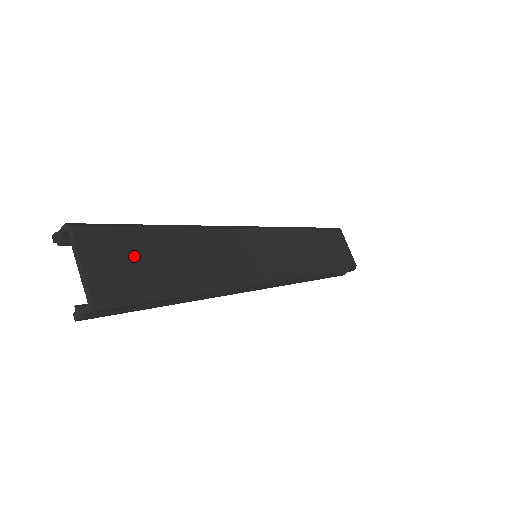
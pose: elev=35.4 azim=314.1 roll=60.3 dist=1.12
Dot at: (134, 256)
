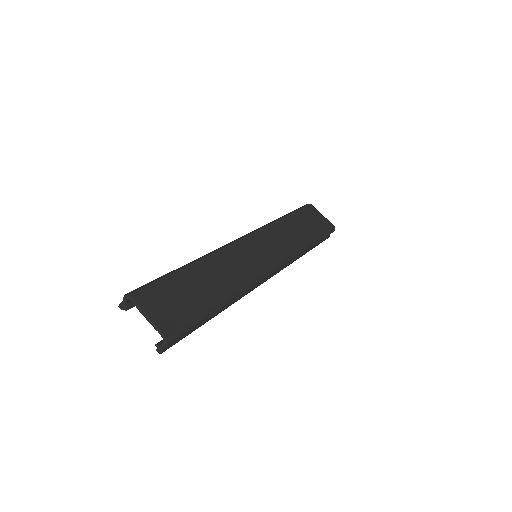
Dot at: (176, 296)
